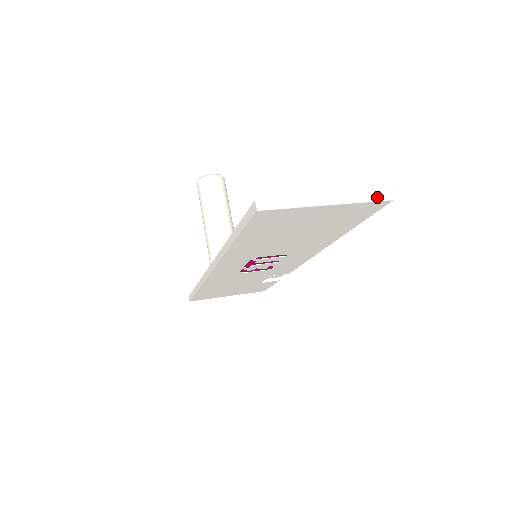
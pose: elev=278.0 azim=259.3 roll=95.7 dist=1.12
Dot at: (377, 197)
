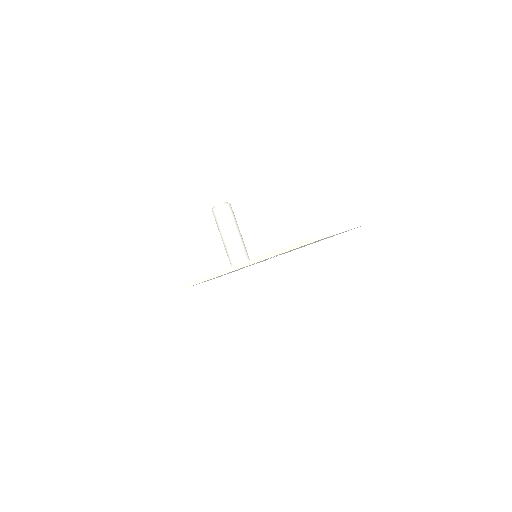
Dot at: (356, 225)
